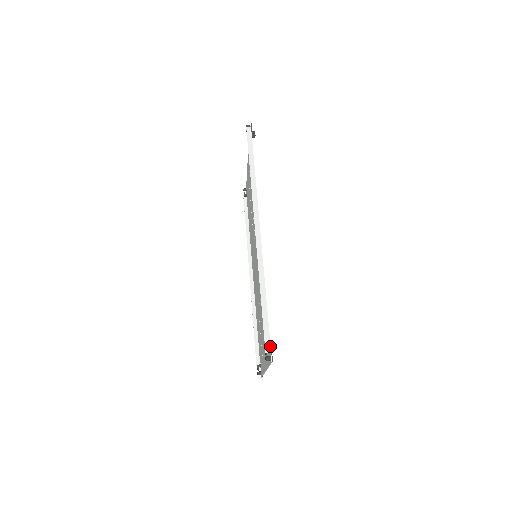
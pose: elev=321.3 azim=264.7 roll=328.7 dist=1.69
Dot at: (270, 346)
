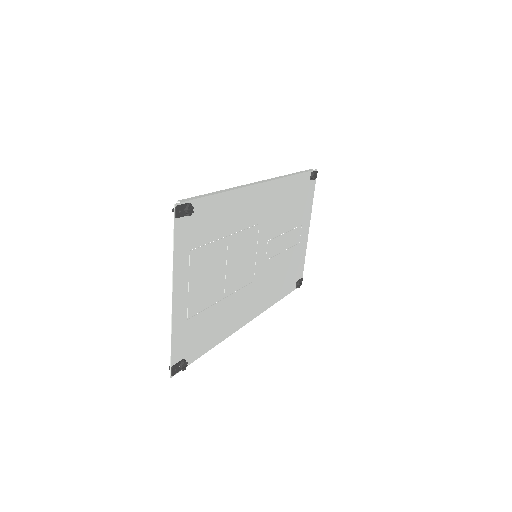
Dot at: (187, 201)
